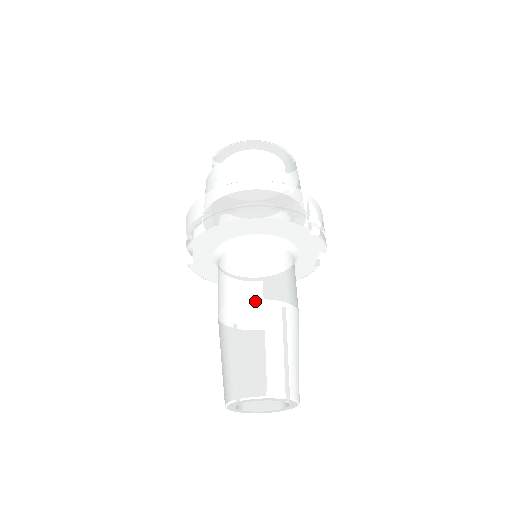
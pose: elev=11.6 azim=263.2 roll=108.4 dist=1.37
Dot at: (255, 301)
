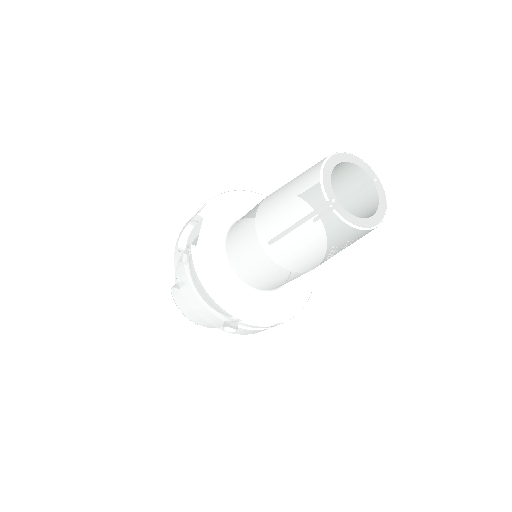
Dot at: occluded
